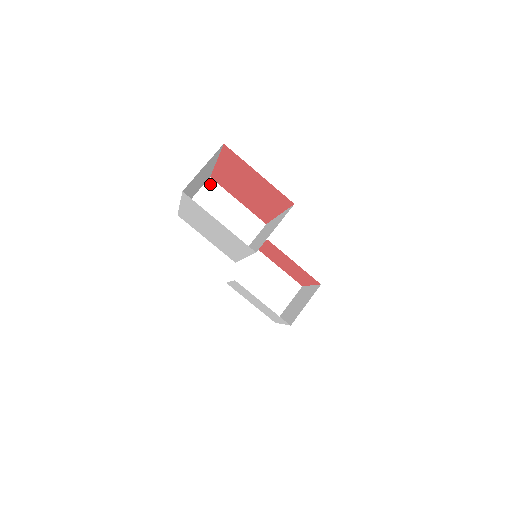
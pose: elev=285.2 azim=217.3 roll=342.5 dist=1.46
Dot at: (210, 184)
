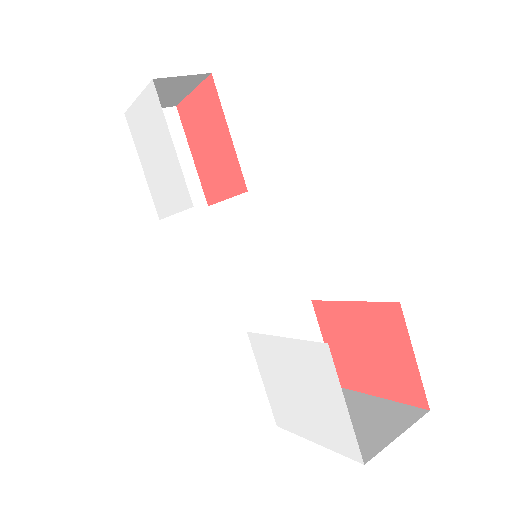
Dot at: occluded
